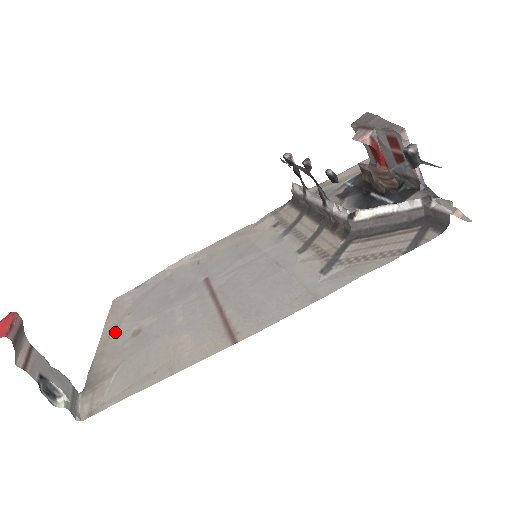
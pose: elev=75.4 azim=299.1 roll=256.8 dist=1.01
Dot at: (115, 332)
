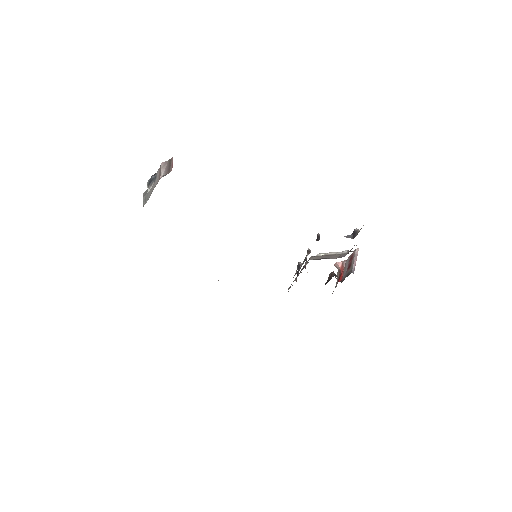
Dot at: occluded
